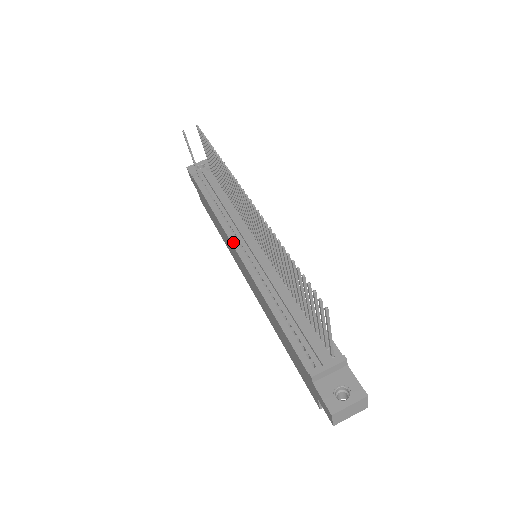
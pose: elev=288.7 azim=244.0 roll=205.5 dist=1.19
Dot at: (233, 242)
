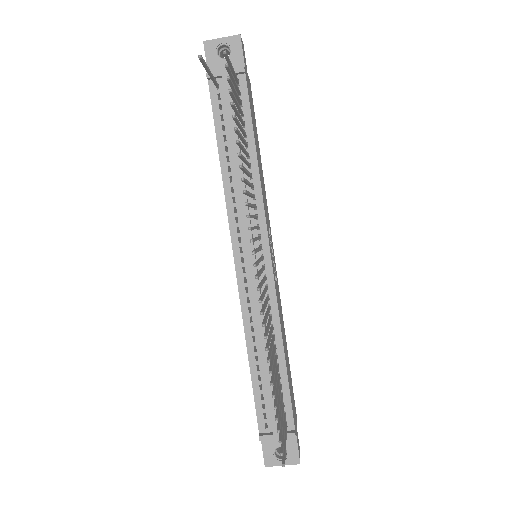
Dot at: (233, 240)
